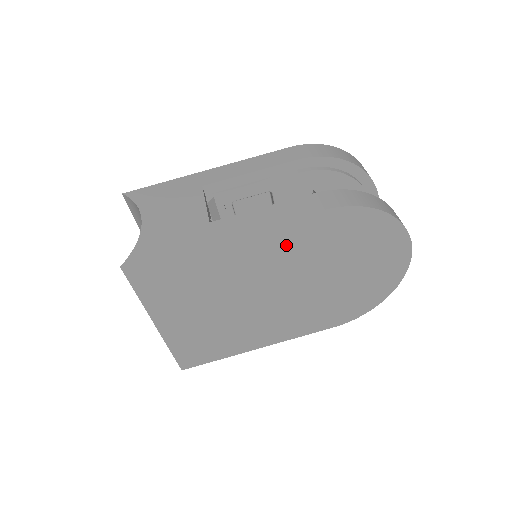
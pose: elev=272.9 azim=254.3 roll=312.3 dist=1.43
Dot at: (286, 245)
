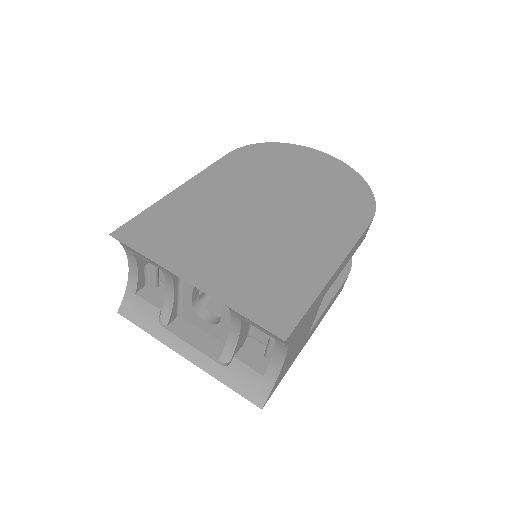
Dot at: (231, 178)
